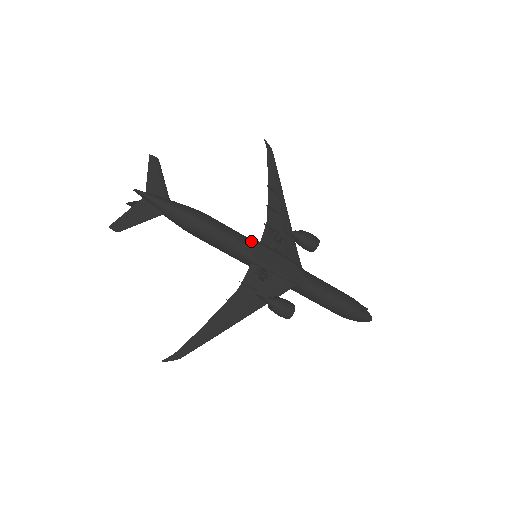
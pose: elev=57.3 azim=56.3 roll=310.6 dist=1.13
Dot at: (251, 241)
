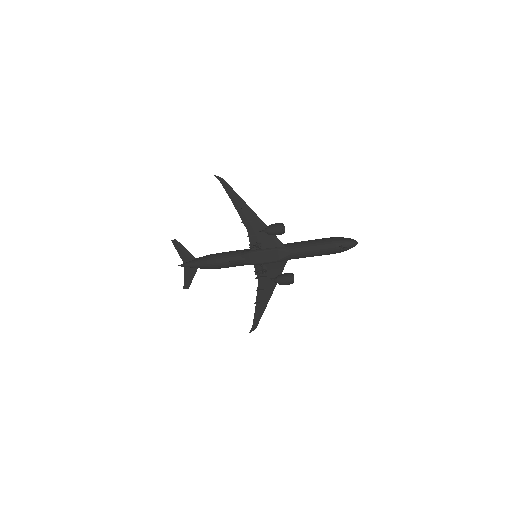
Dot at: (244, 255)
